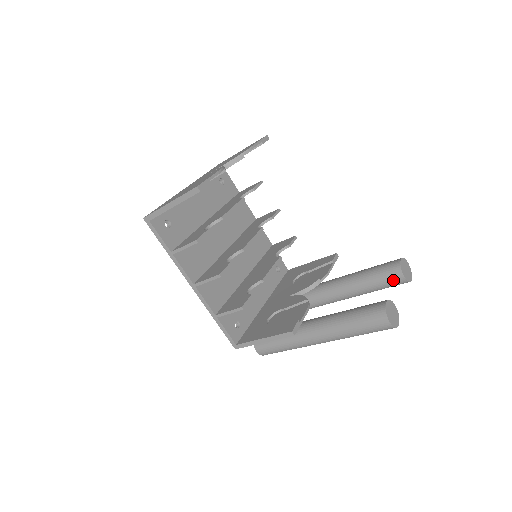
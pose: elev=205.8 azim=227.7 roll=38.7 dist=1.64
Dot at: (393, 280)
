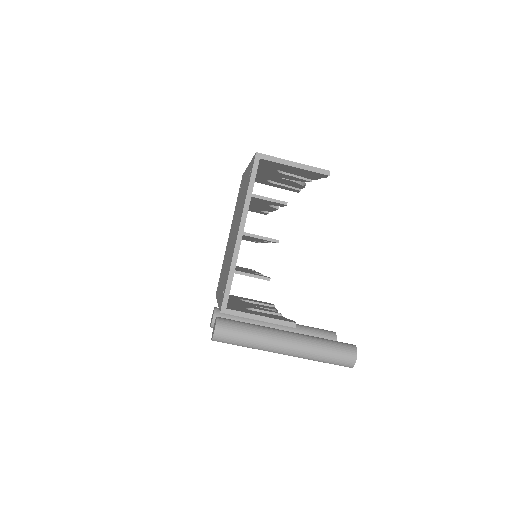
Dot at: occluded
